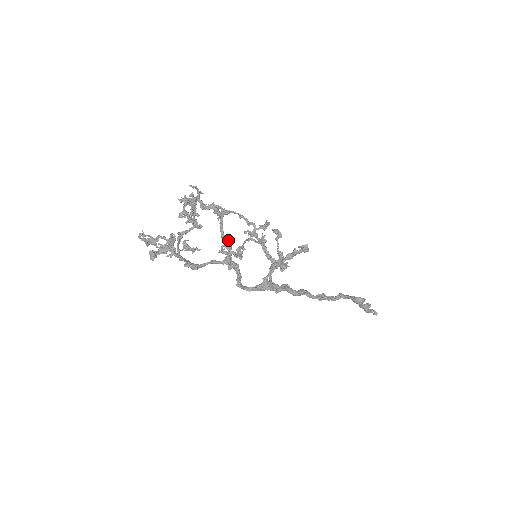
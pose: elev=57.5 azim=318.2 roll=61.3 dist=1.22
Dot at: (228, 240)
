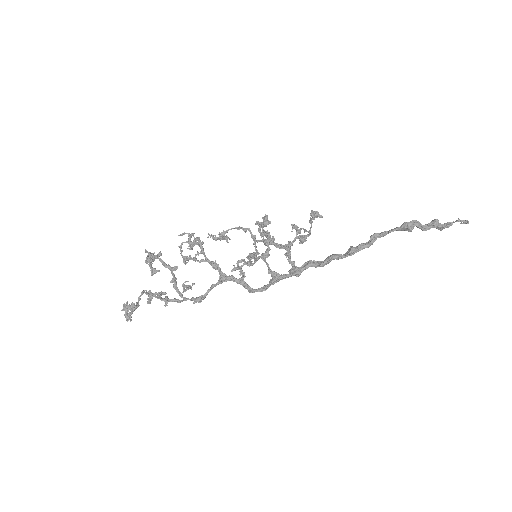
Dot at: (212, 262)
